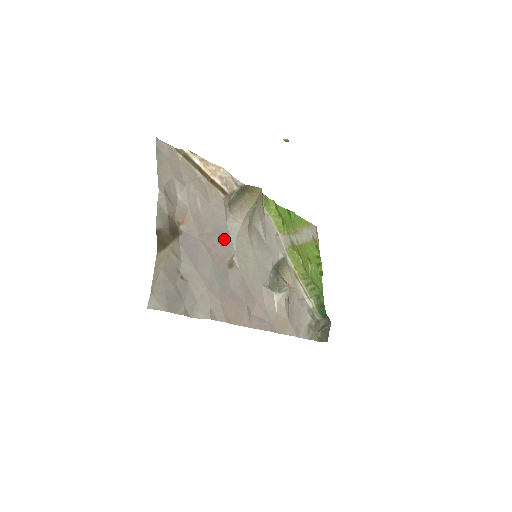
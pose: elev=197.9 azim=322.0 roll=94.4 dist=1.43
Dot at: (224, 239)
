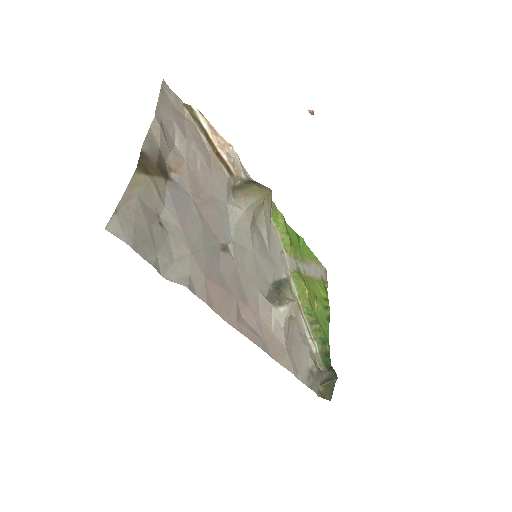
Dot at: (221, 217)
